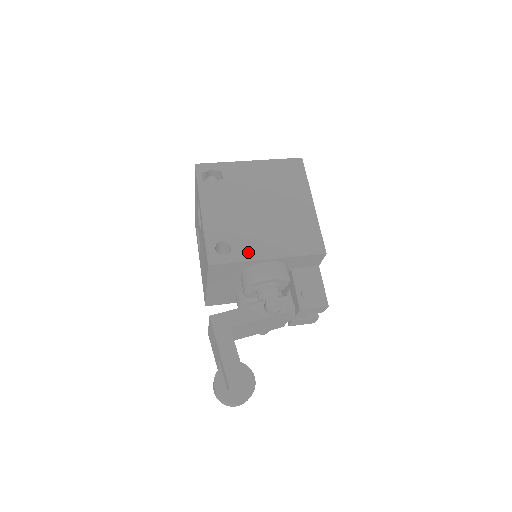
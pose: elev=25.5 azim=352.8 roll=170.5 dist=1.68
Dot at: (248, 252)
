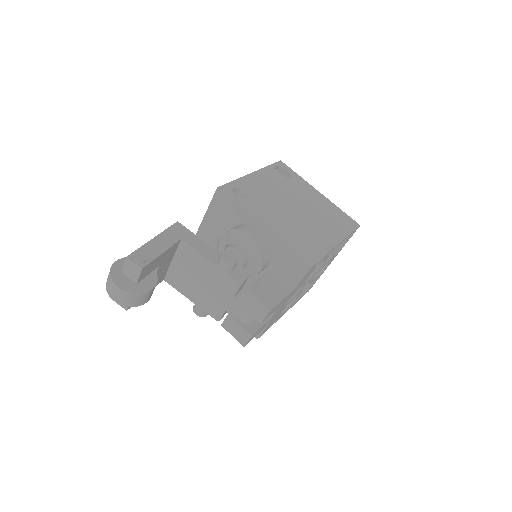
Dot at: (254, 210)
